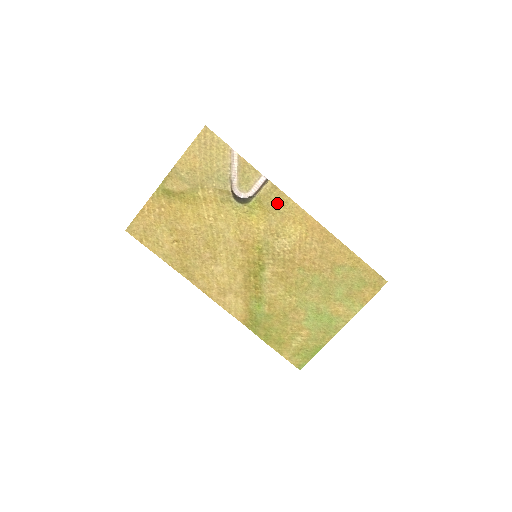
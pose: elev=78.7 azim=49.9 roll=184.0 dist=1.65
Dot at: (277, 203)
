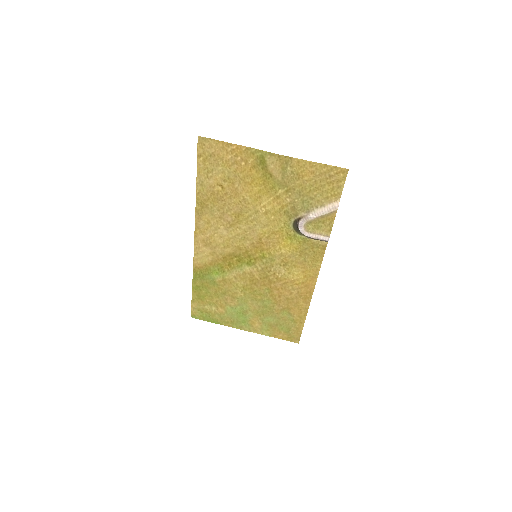
Dot at: (312, 254)
